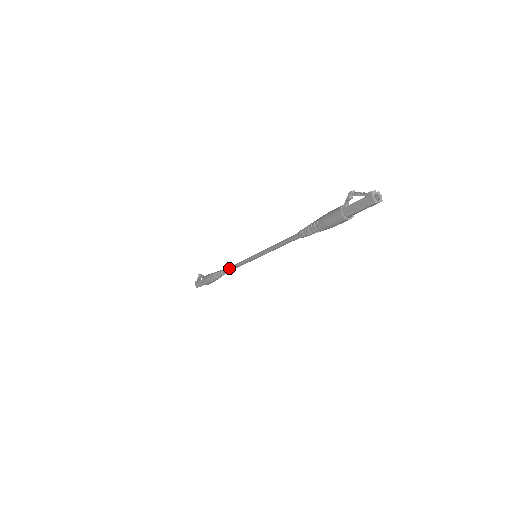
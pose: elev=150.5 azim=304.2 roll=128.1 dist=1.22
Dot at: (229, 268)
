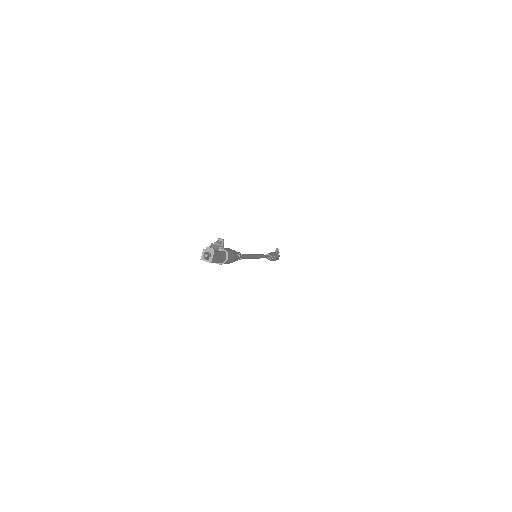
Dot at: occluded
